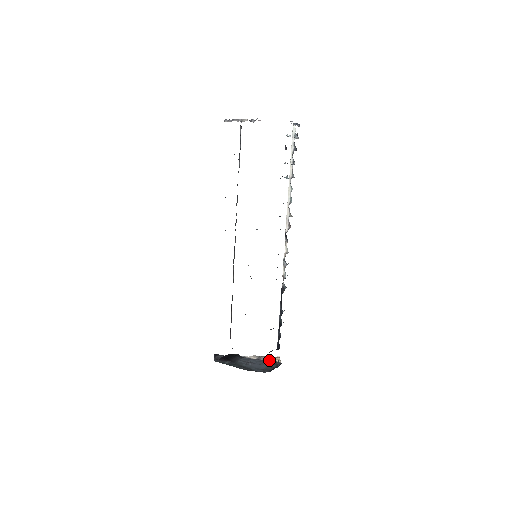
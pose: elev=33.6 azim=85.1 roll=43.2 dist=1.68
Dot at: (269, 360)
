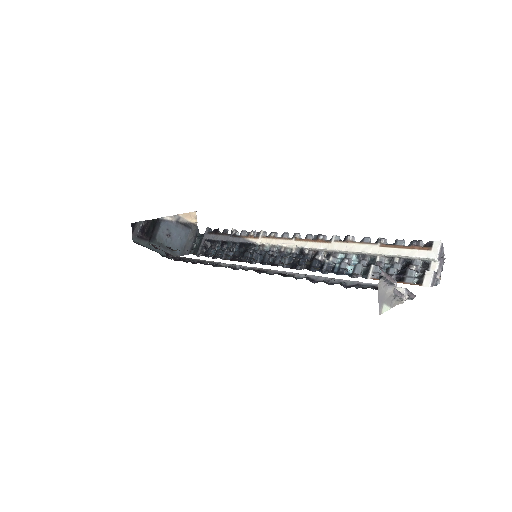
Dot at: (187, 222)
